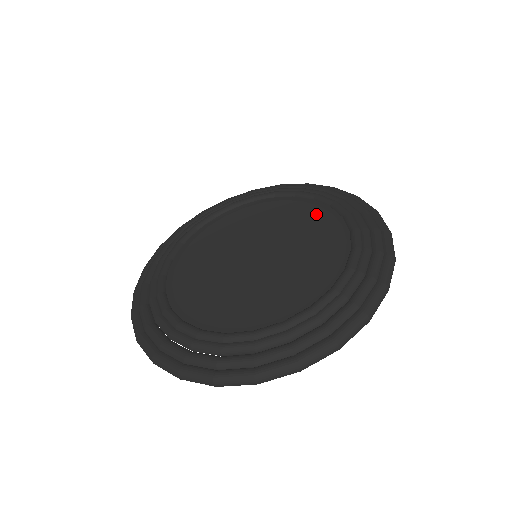
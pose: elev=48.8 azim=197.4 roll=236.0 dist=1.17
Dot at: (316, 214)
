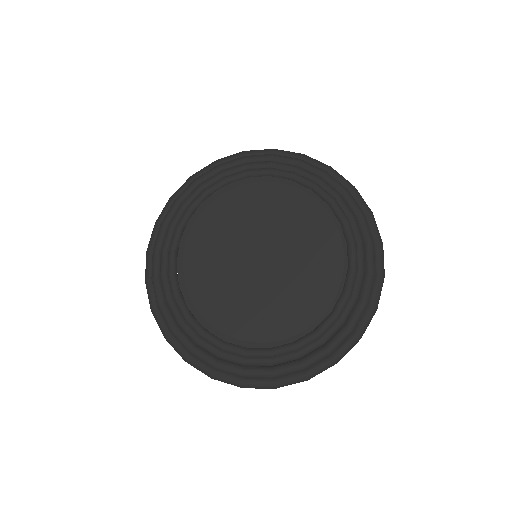
Dot at: (284, 194)
